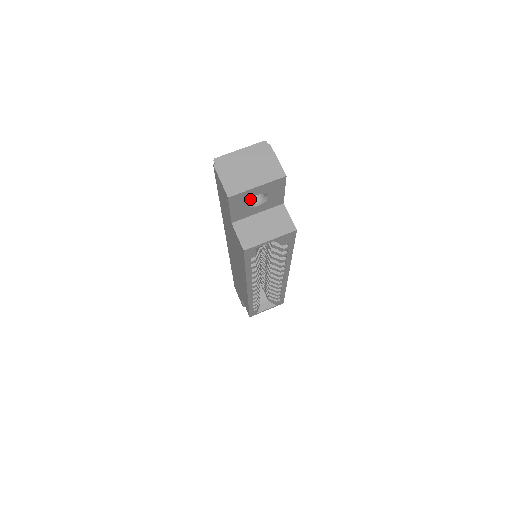
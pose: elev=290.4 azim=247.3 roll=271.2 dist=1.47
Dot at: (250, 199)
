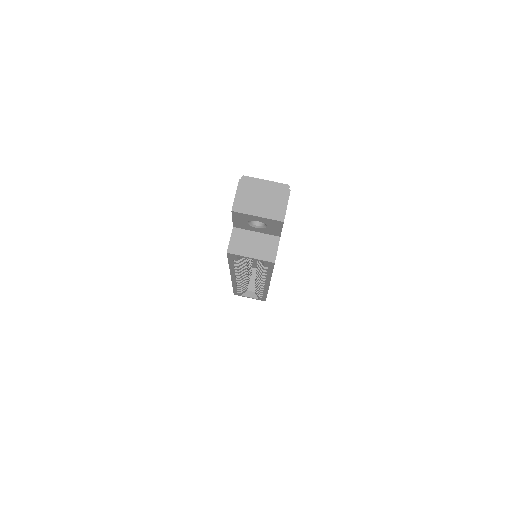
Dot at: occluded
